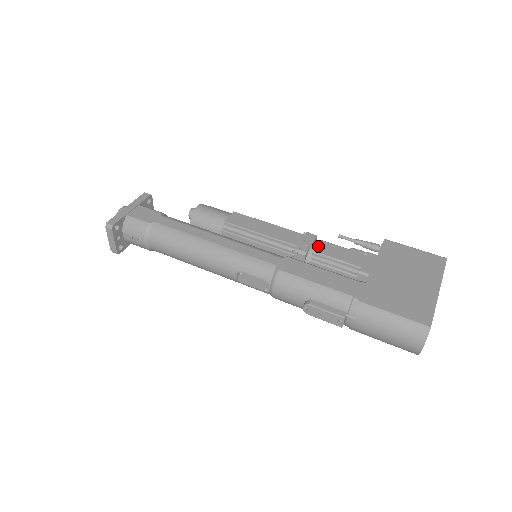
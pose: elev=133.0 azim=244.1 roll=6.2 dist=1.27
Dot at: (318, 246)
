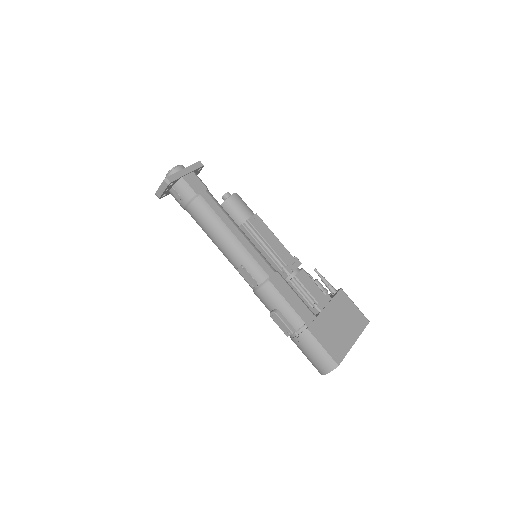
Dot at: (300, 273)
